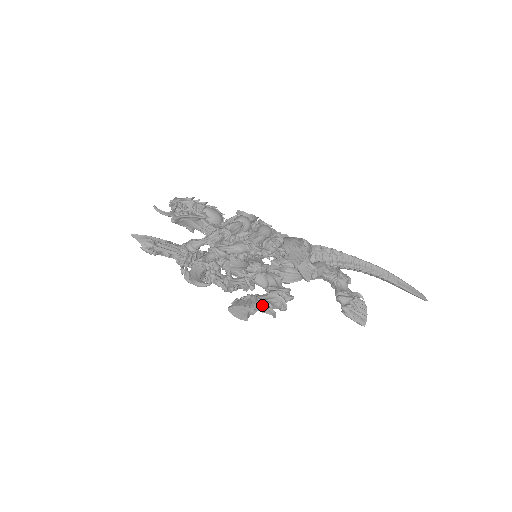
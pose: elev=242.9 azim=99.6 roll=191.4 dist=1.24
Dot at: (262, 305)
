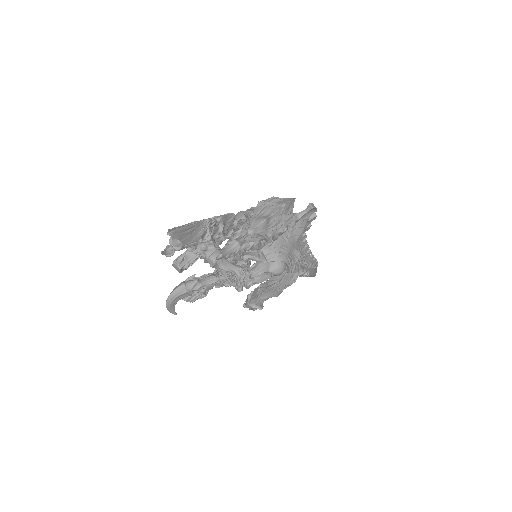
Dot at: (205, 291)
